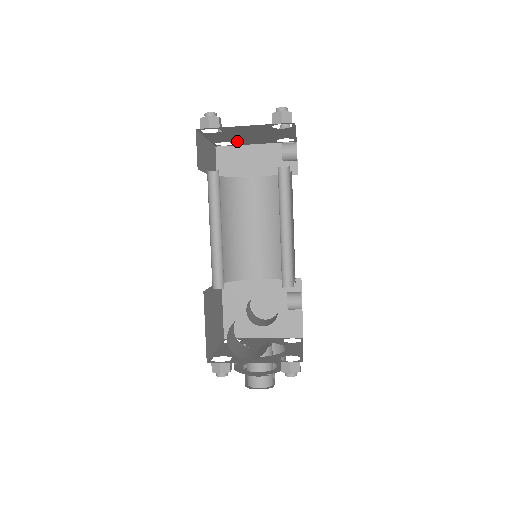
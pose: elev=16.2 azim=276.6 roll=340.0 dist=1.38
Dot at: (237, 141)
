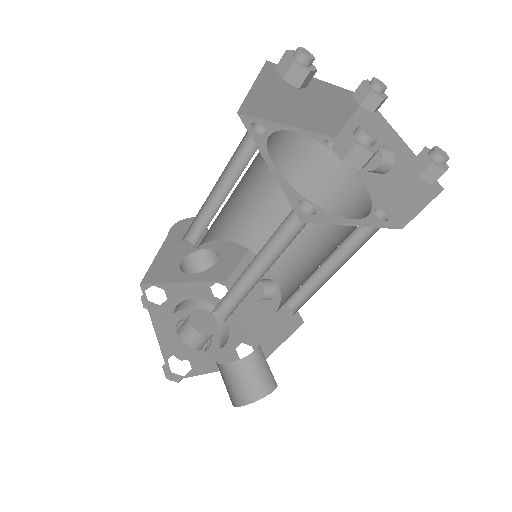
Dot at: occluded
